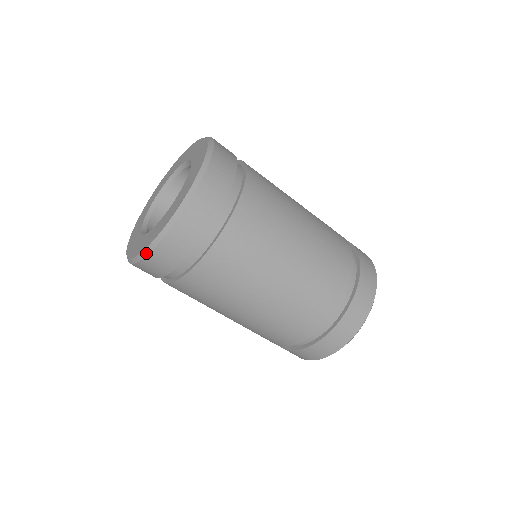
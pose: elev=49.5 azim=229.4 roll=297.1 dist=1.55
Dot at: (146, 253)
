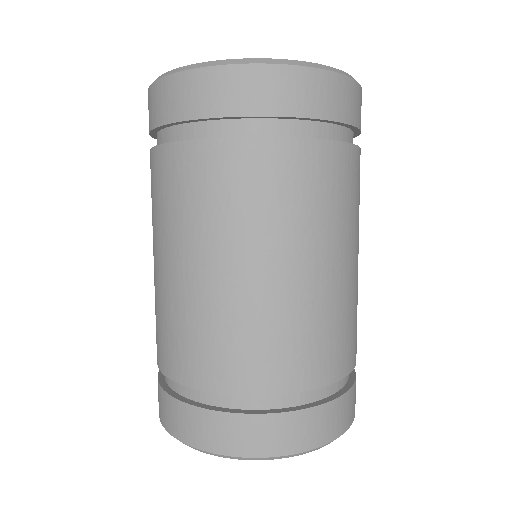
Dot at: (326, 68)
